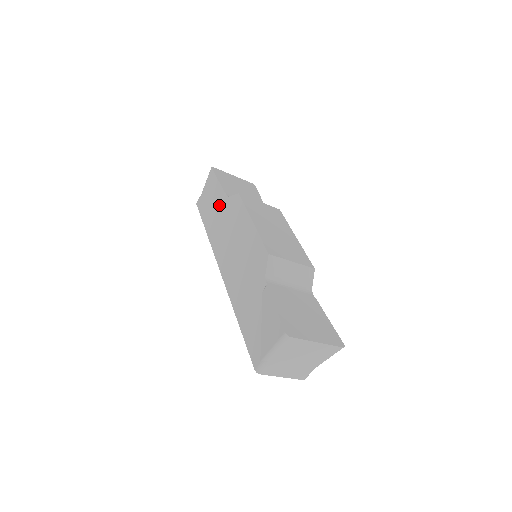
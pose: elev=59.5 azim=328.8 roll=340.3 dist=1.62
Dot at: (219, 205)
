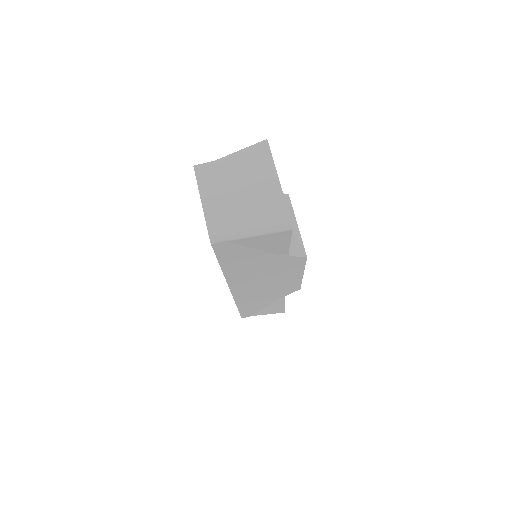
Dot at: occluded
